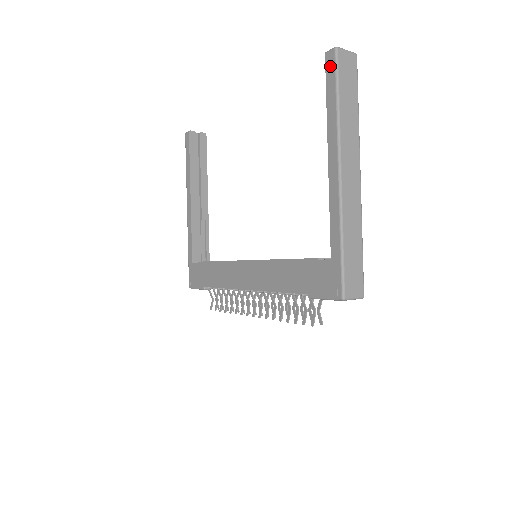
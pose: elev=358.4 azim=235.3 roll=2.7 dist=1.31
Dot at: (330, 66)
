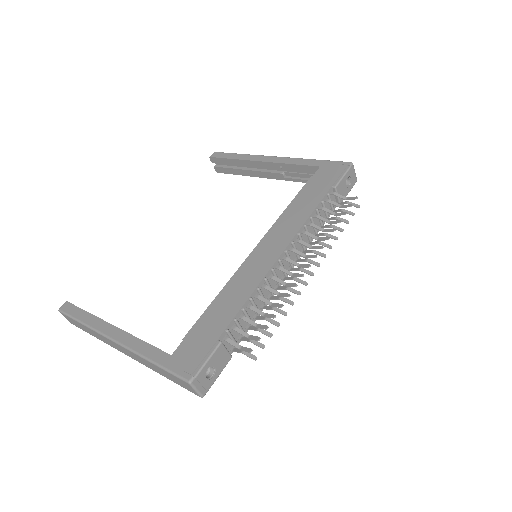
Dot at: (219, 155)
